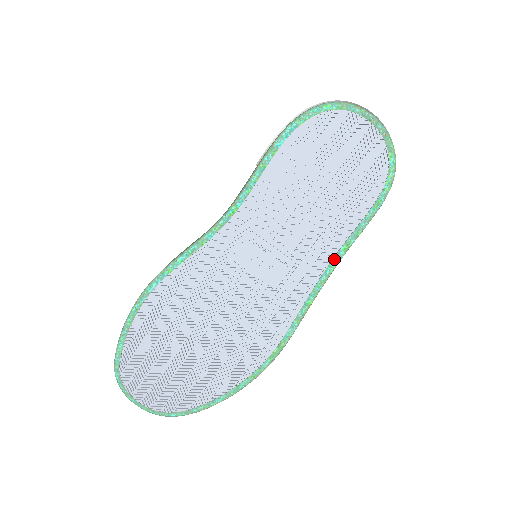
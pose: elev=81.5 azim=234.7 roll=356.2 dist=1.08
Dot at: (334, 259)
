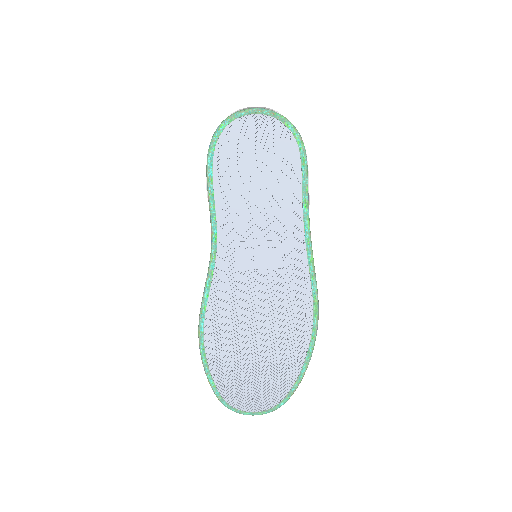
Dot at: (304, 219)
